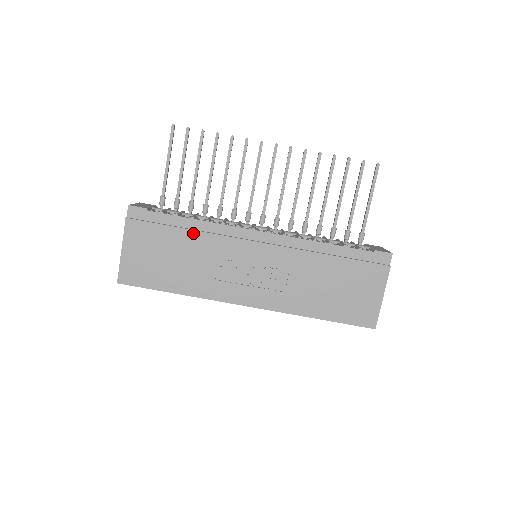
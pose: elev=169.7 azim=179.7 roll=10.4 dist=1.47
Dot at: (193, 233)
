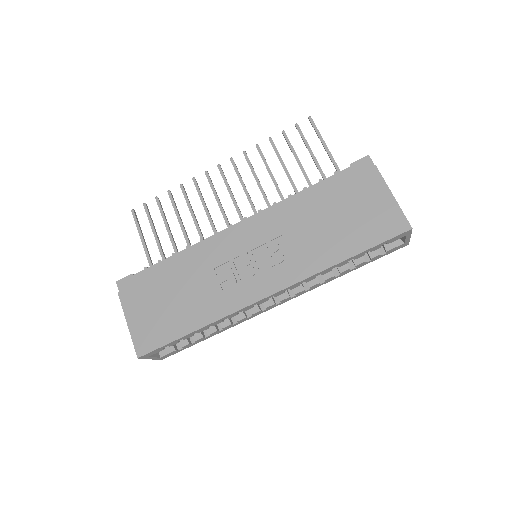
Dot at: (180, 265)
